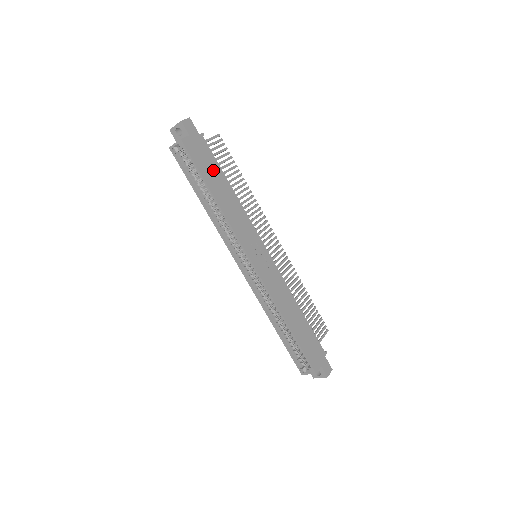
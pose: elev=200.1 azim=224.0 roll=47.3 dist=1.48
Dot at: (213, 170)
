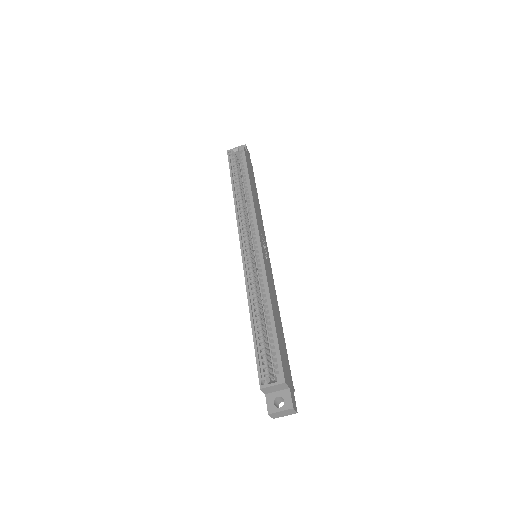
Dot at: (253, 180)
